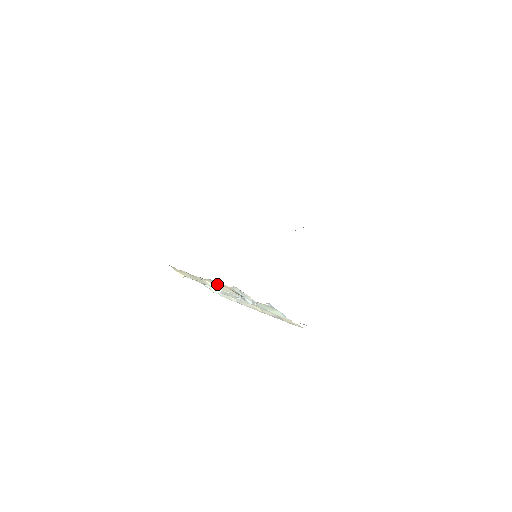
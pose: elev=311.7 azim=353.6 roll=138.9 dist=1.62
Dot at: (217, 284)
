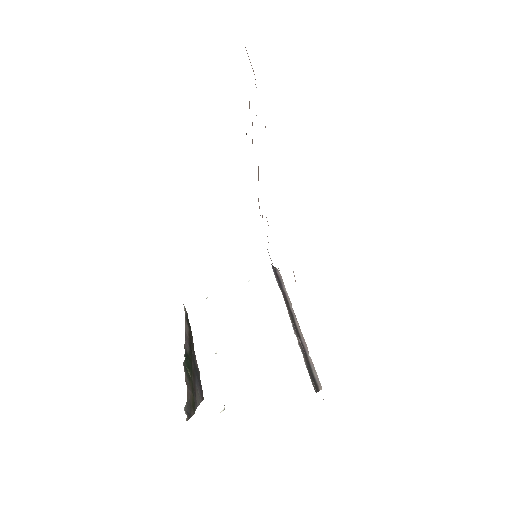
Dot at: occluded
